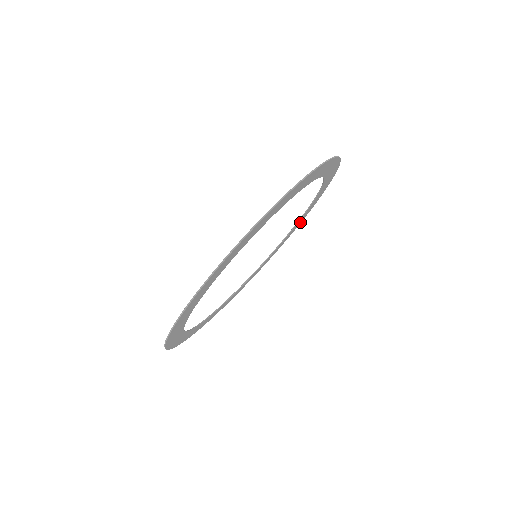
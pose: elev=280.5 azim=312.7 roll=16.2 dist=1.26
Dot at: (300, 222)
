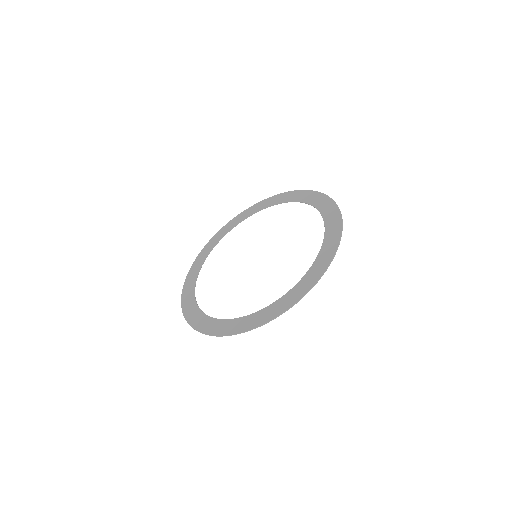
Dot at: (245, 212)
